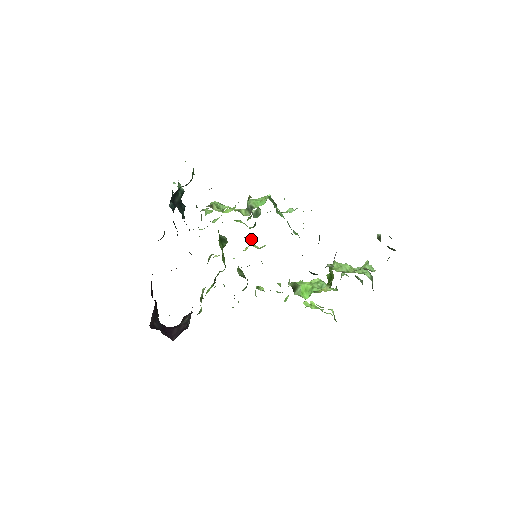
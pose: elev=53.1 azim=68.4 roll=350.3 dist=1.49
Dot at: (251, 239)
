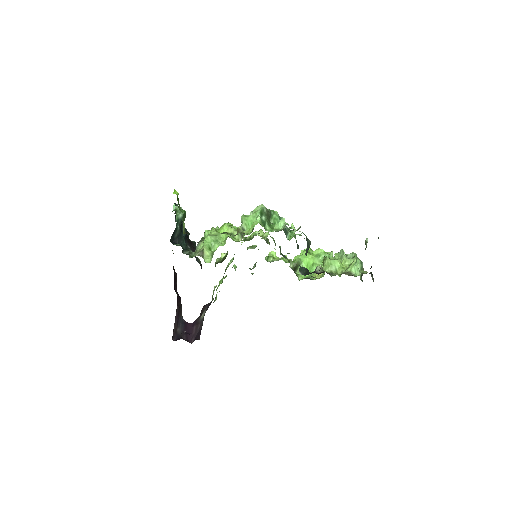
Dot at: (253, 233)
